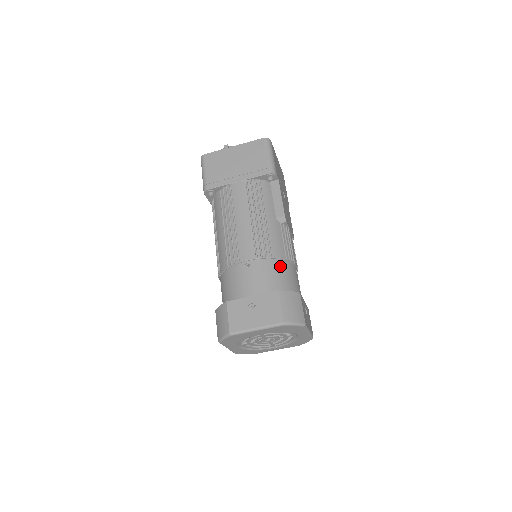
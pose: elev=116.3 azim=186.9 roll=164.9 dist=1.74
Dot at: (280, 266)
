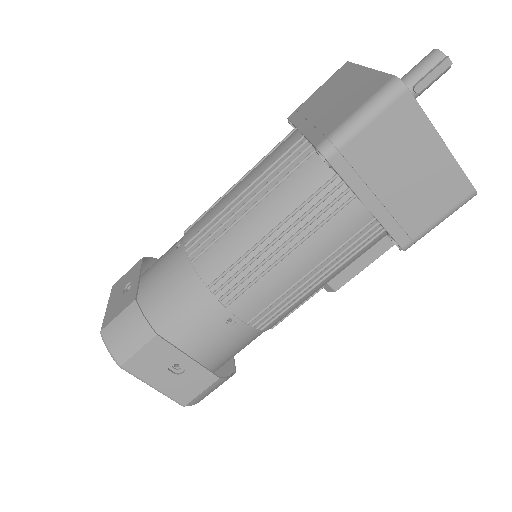
Dot at: (256, 337)
